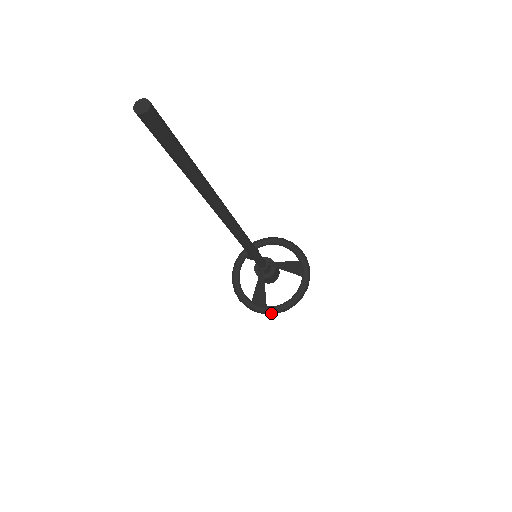
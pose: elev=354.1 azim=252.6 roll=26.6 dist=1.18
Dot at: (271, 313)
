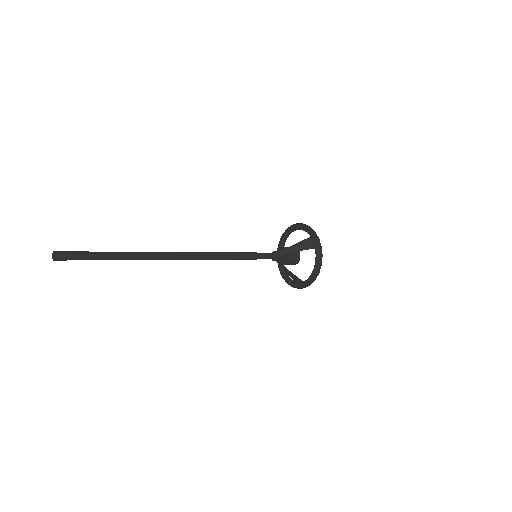
Dot at: (308, 285)
